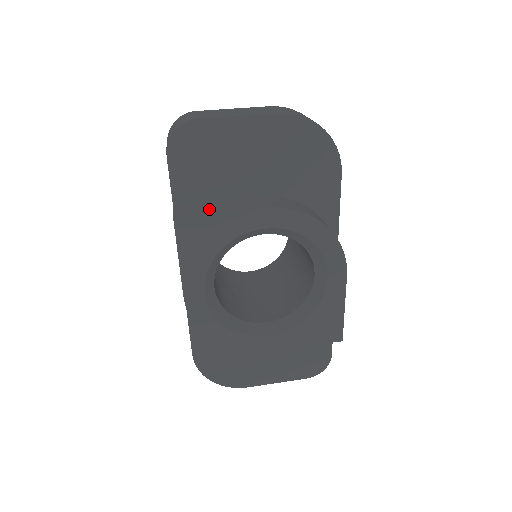
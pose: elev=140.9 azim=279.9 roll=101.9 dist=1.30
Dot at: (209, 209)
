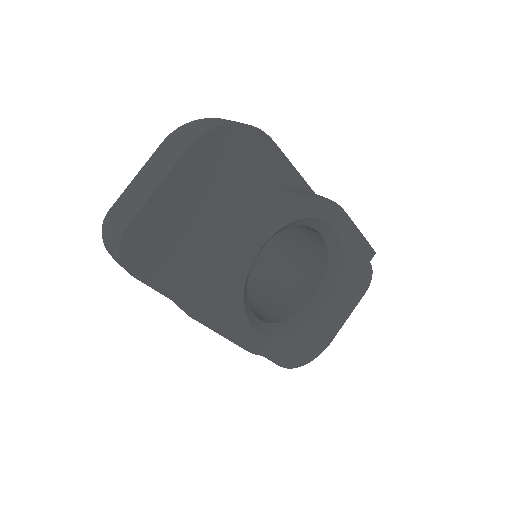
Dot at: (207, 280)
